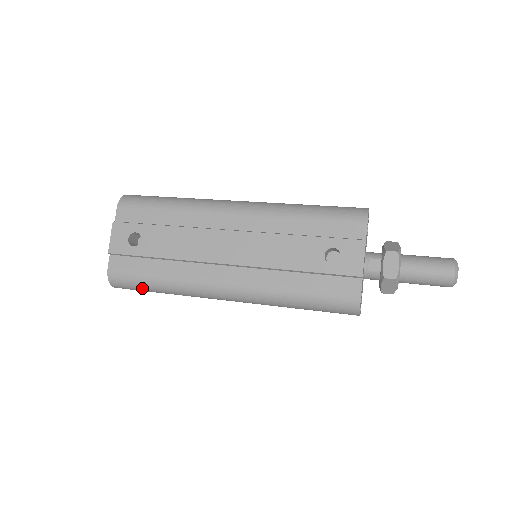
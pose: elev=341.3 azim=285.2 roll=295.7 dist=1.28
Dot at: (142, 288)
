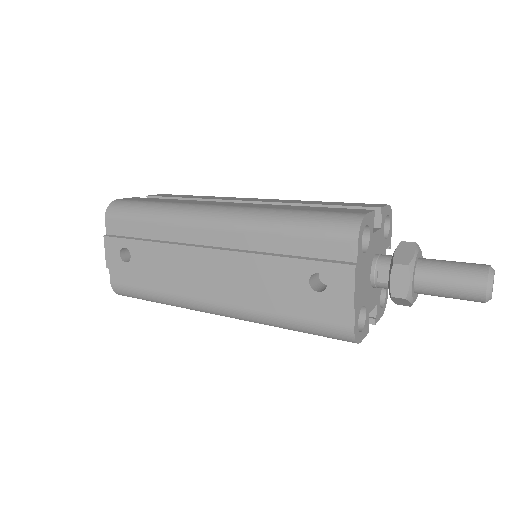
Dot at: occluded
